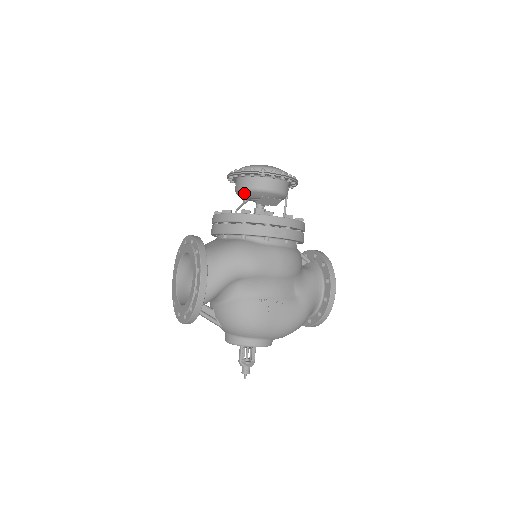
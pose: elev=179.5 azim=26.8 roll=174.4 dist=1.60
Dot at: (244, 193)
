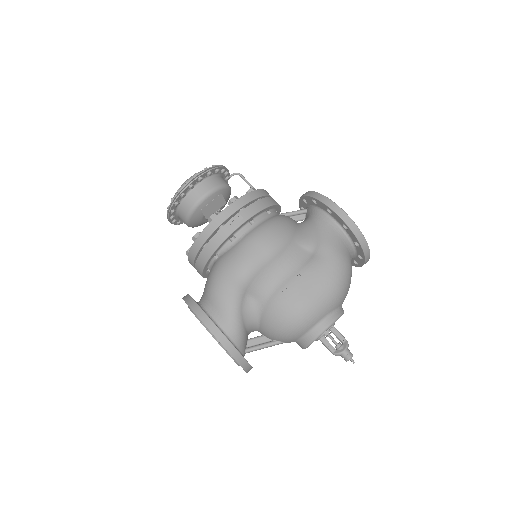
Dot at: (192, 222)
